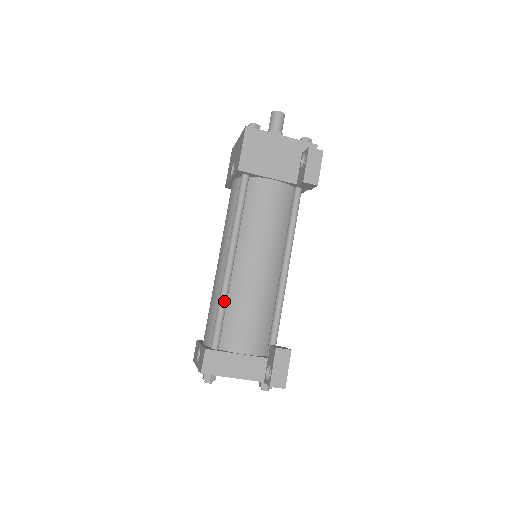
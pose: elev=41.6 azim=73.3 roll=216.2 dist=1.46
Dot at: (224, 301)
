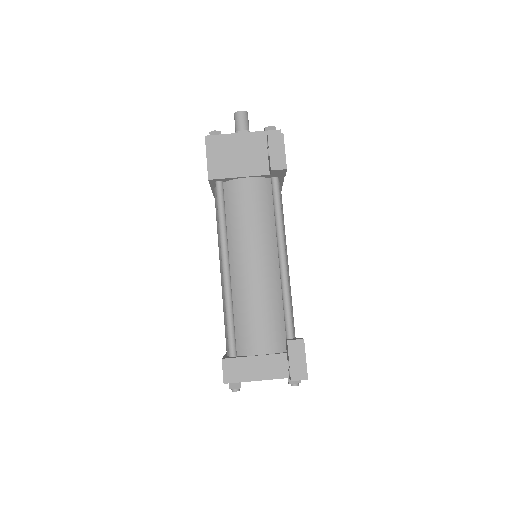
Dot at: (229, 308)
